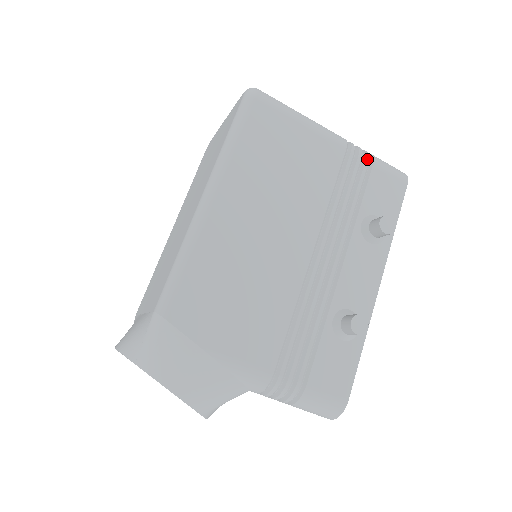
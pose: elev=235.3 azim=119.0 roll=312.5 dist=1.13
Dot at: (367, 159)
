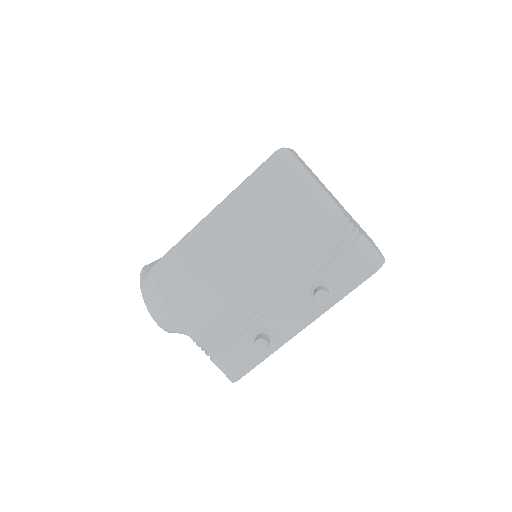
Dot at: (348, 240)
